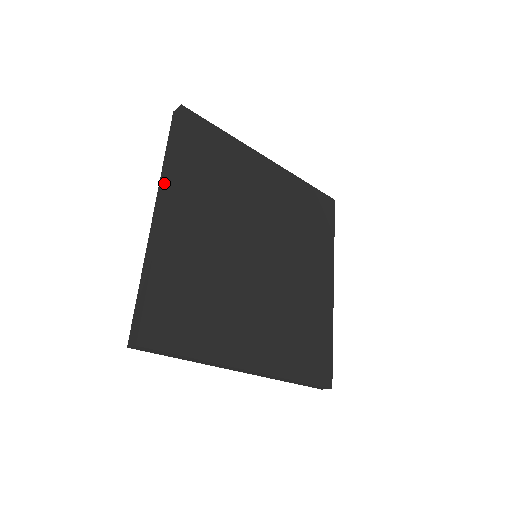
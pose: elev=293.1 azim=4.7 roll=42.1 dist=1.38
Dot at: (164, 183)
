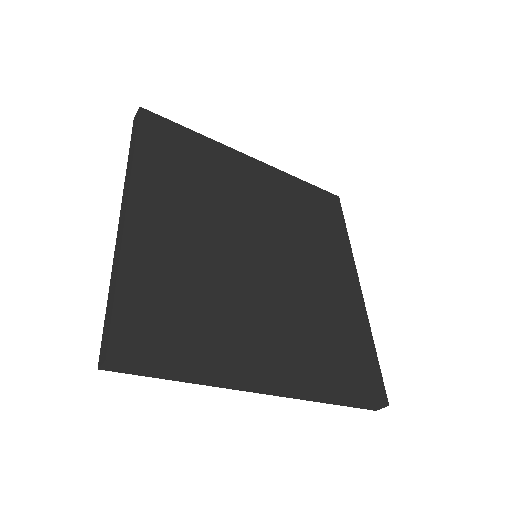
Dot at: (128, 181)
